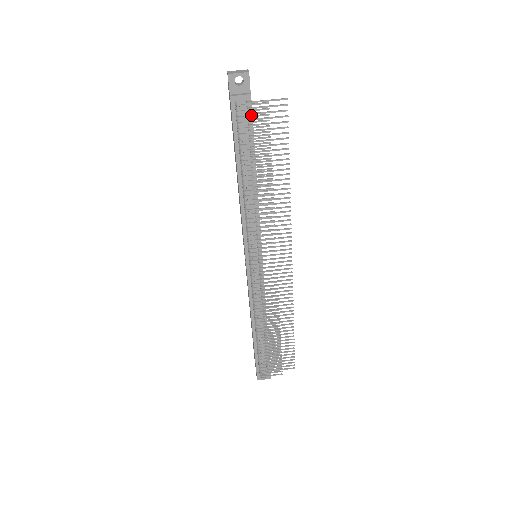
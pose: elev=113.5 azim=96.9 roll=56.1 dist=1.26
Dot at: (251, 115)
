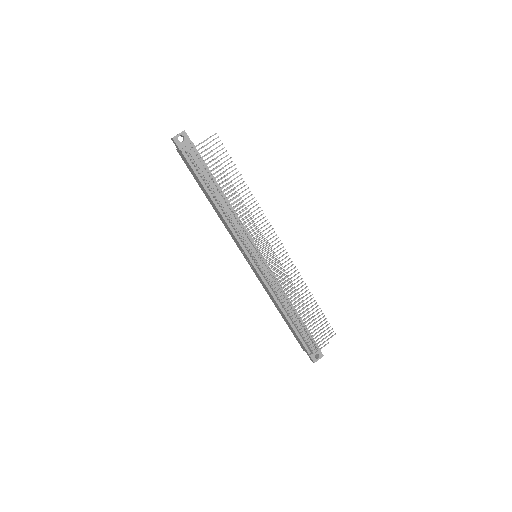
Dot at: (200, 153)
